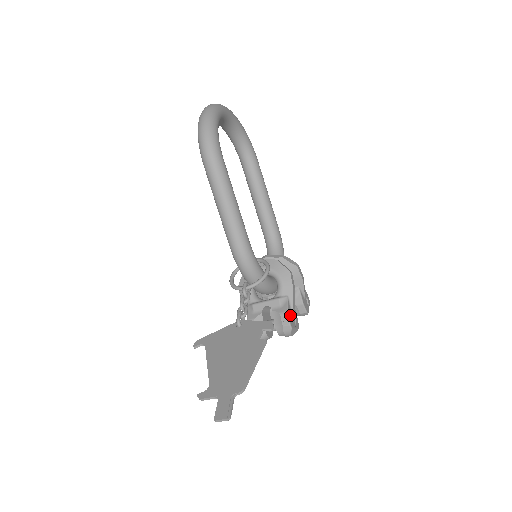
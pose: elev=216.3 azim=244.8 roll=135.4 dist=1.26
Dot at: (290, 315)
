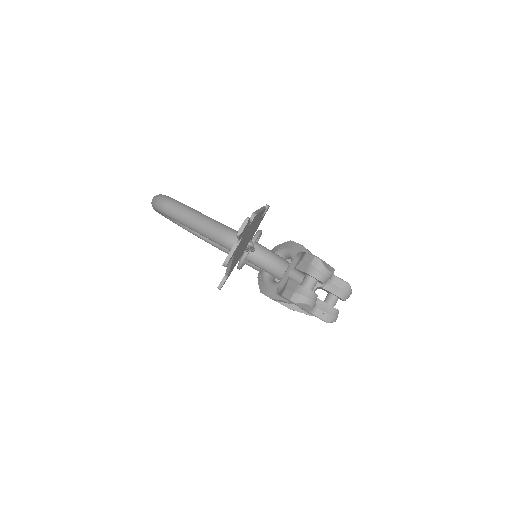
Dot at: occluded
